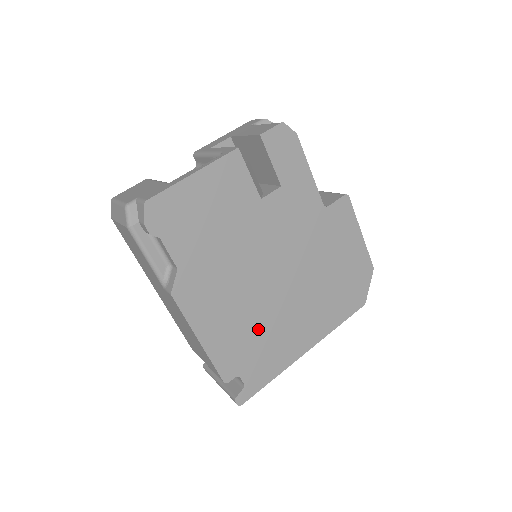
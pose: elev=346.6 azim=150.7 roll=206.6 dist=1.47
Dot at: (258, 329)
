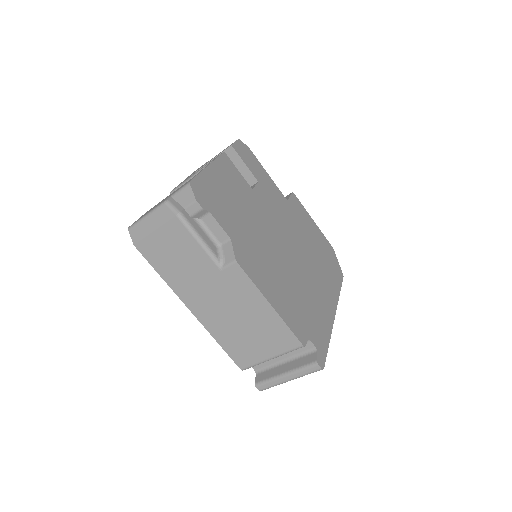
Dot at: (299, 295)
